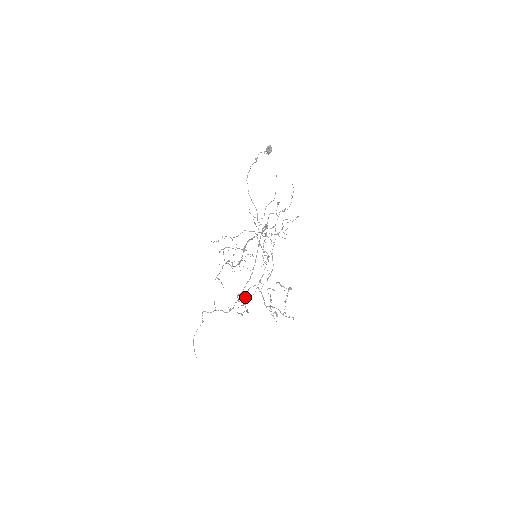
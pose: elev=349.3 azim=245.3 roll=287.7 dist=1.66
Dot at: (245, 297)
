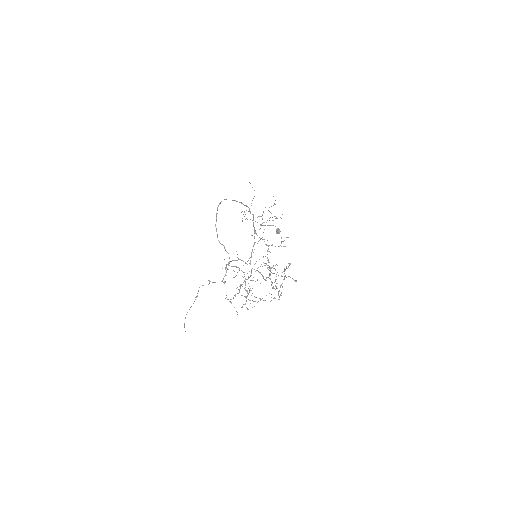
Dot at: (239, 268)
